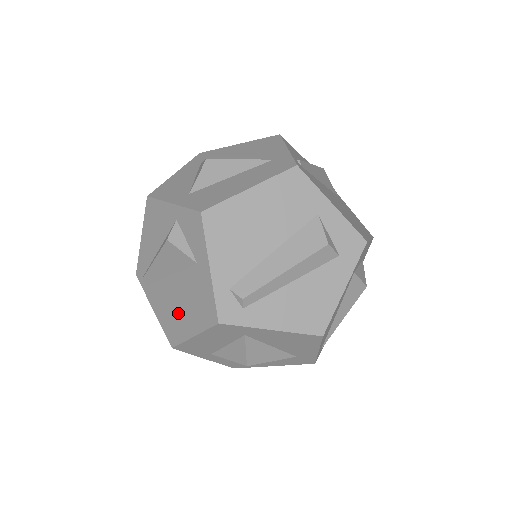
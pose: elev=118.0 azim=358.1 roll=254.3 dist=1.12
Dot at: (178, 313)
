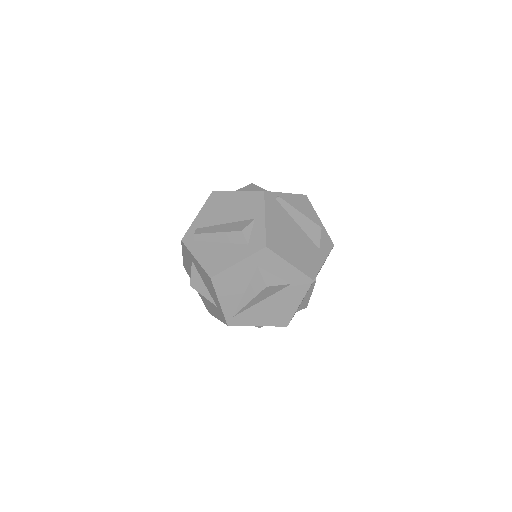
Dot at: occluded
